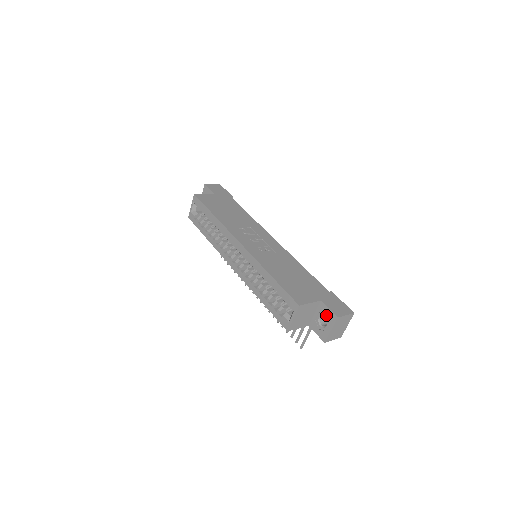
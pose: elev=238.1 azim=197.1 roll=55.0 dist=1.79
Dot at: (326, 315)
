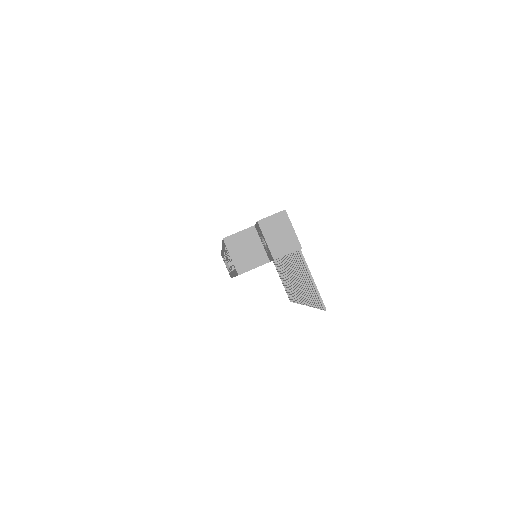
Dot at: (259, 232)
